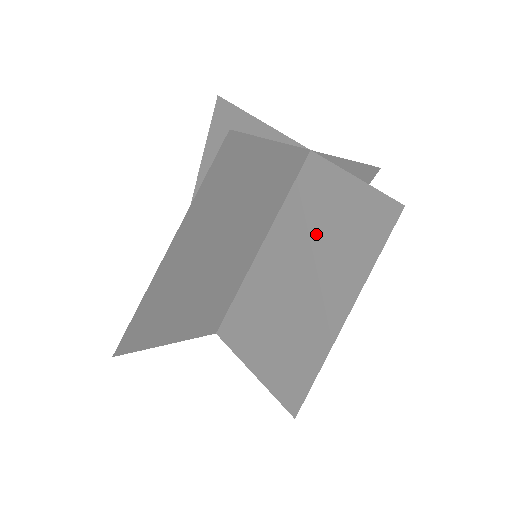
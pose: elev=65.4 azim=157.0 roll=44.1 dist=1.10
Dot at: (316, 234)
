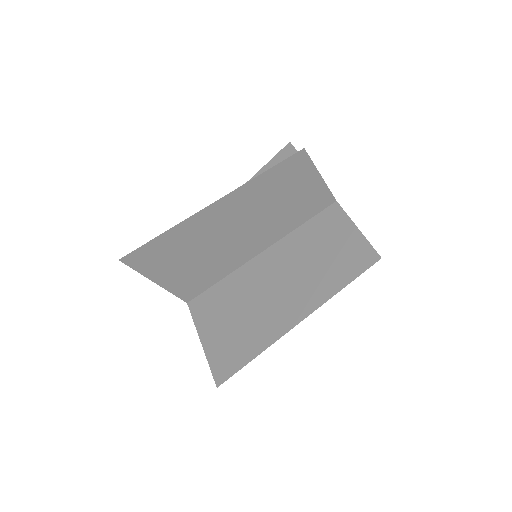
Dot at: (311, 256)
